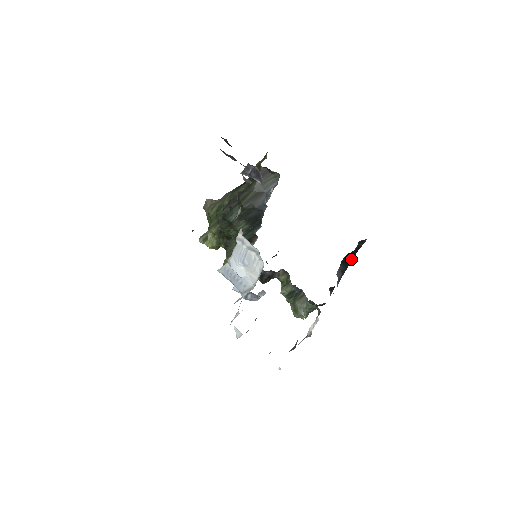
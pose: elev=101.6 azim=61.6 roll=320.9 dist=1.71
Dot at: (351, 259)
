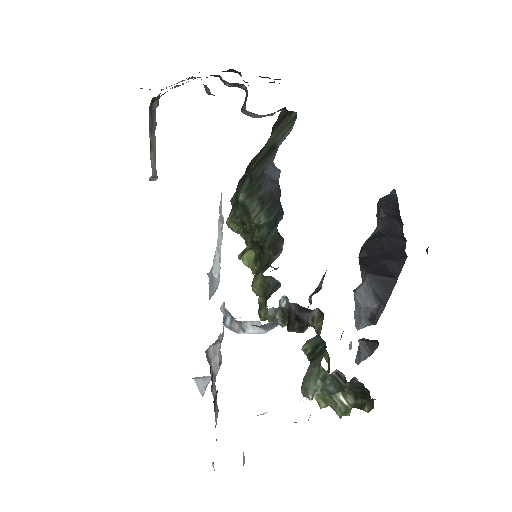
Dot at: (395, 270)
